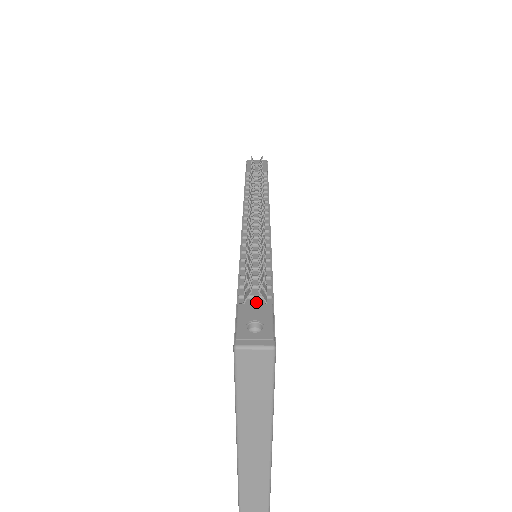
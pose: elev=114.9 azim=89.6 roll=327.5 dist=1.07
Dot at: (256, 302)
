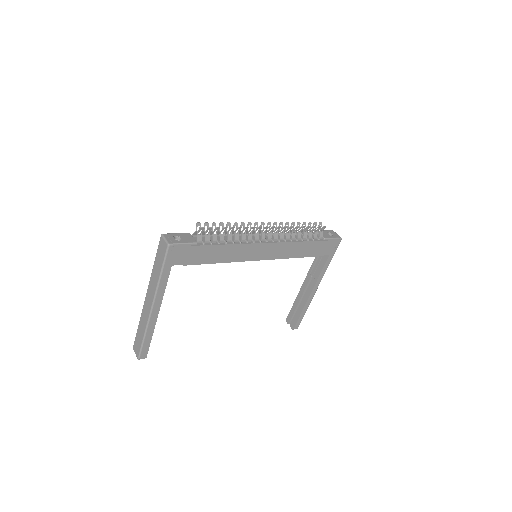
Dot at: occluded
